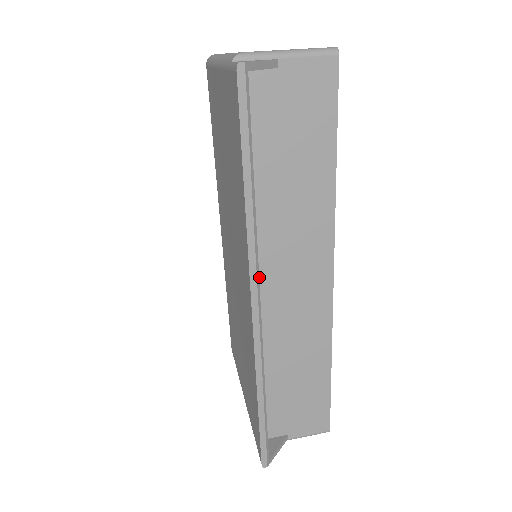
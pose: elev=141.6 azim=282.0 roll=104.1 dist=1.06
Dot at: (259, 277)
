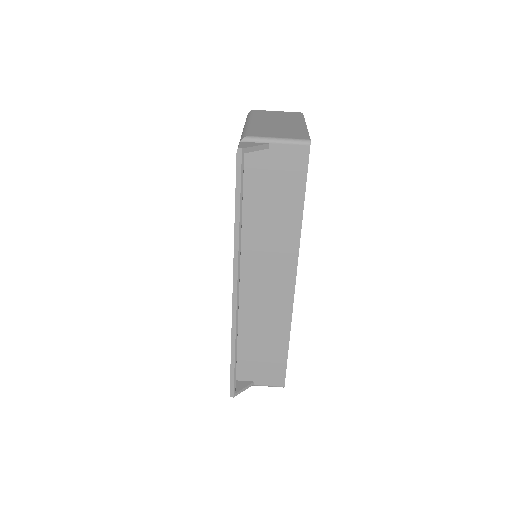
Dot at: (245, 273)
